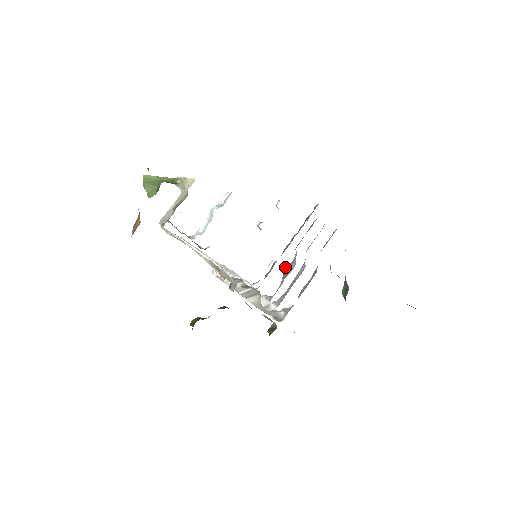
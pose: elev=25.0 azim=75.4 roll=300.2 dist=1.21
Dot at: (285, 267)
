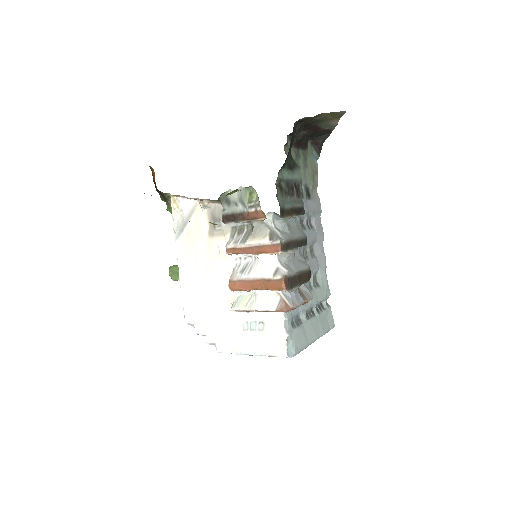
Dot at: occluded
